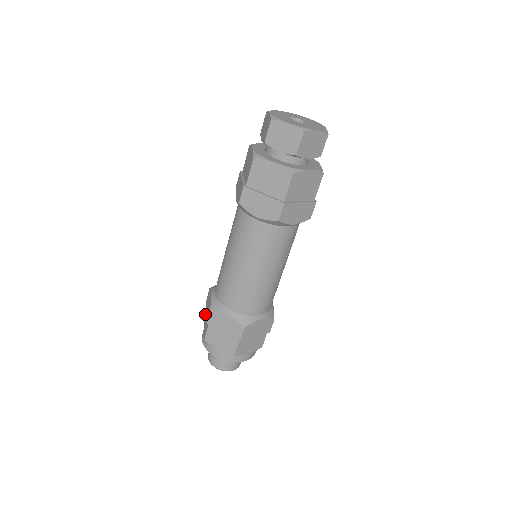
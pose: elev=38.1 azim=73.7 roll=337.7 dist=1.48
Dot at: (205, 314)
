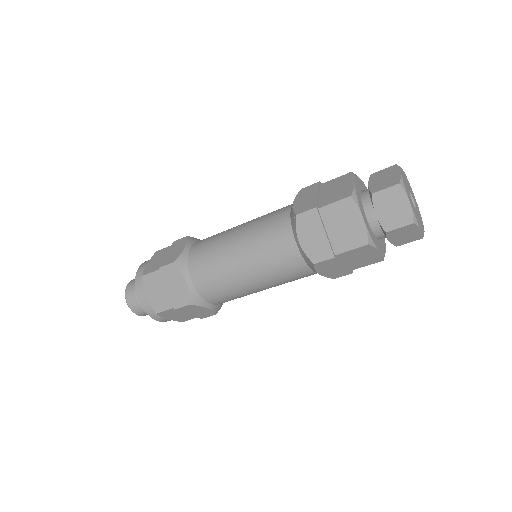
Dot at: (161, 251)
